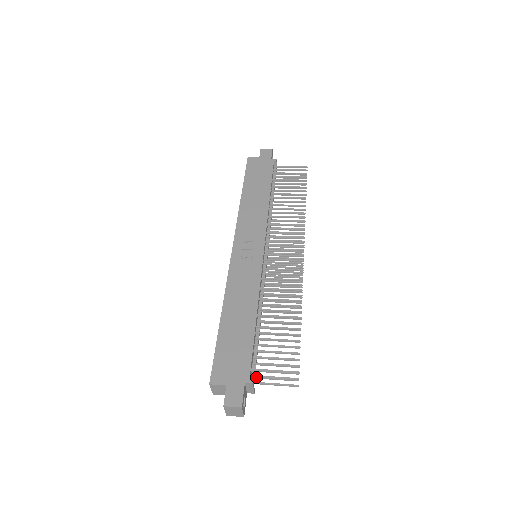
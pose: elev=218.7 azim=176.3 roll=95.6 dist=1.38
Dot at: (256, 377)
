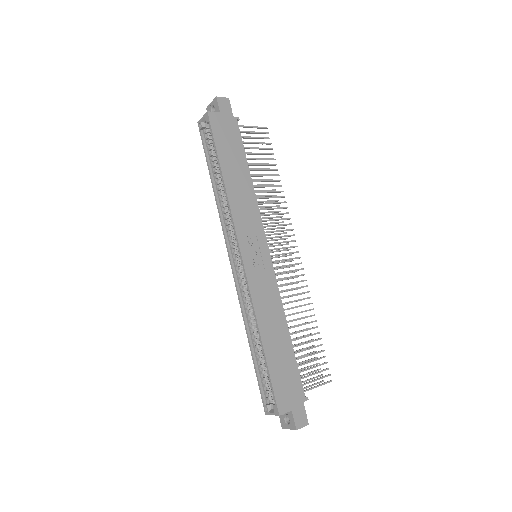
Dot at: (305, 391)
